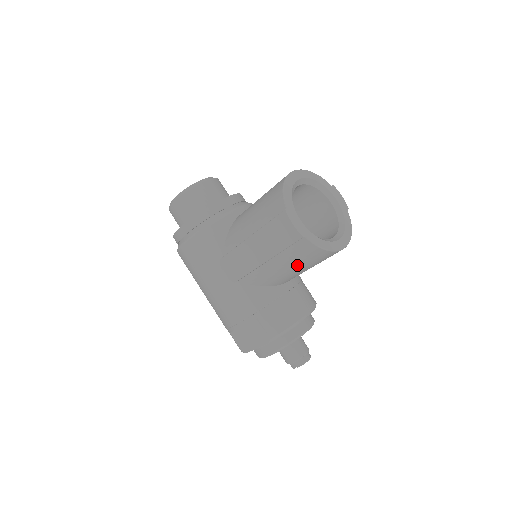
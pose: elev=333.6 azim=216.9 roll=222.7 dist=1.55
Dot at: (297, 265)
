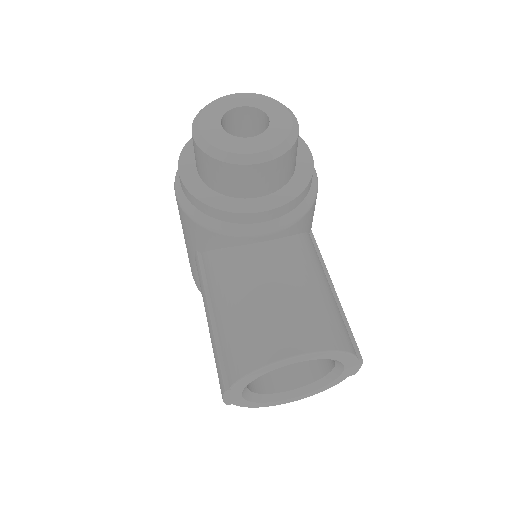
Dot at: occluded
